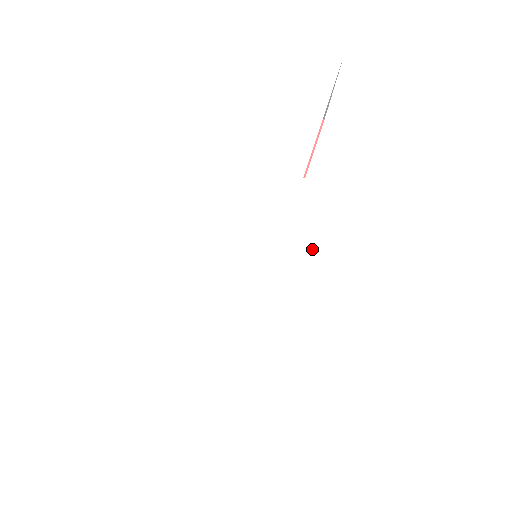
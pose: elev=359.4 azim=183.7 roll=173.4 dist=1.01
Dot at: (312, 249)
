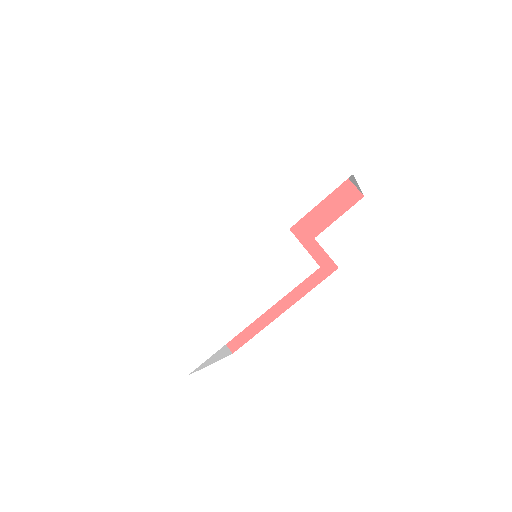
Dot at: (270, 271)
